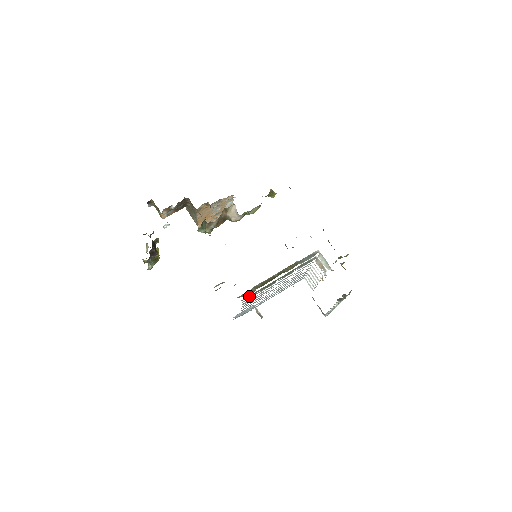
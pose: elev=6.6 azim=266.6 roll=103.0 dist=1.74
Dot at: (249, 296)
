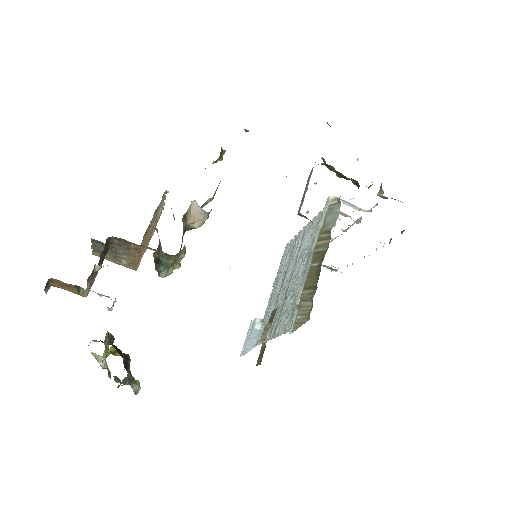
Dot at: occluded
